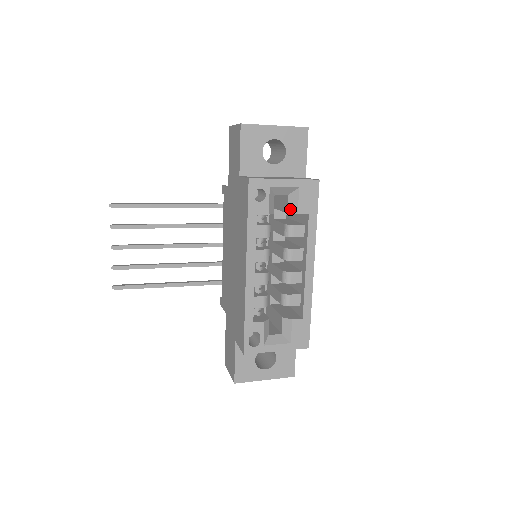
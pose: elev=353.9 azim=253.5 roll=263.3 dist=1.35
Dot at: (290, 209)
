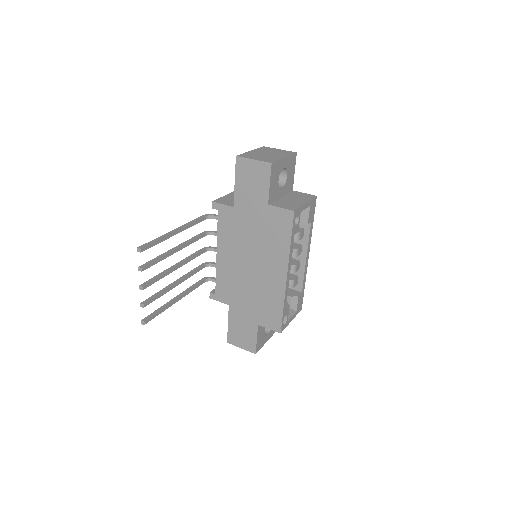
Dot at: (302, 222)
